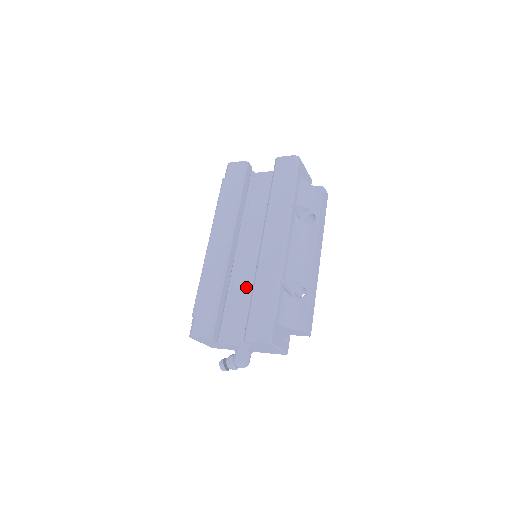
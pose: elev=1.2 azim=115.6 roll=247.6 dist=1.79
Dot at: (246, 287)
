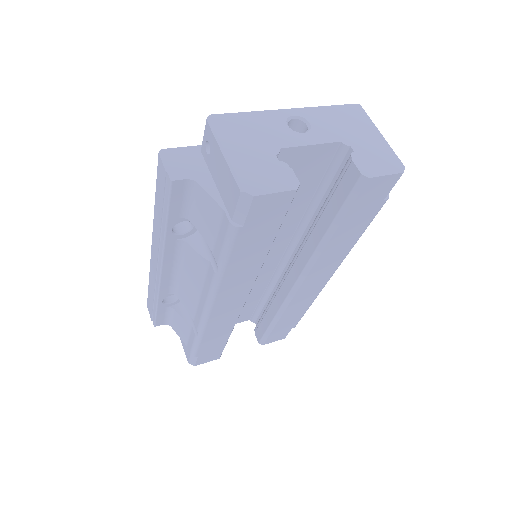
Dot at: occluded
